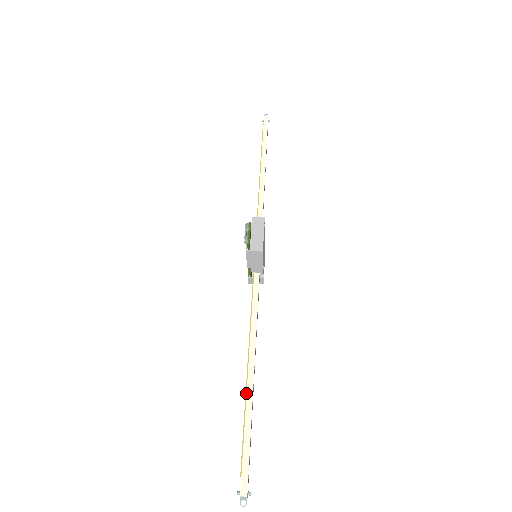
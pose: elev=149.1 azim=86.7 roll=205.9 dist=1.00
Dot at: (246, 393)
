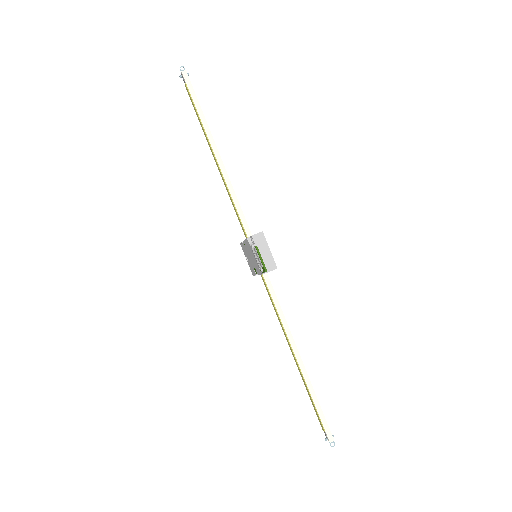
Dot at: (303, 376)
